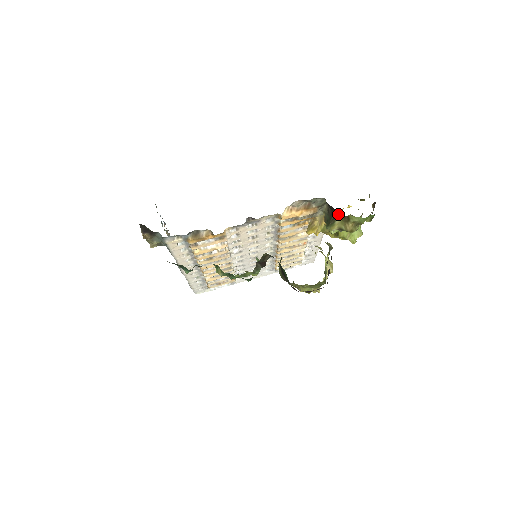
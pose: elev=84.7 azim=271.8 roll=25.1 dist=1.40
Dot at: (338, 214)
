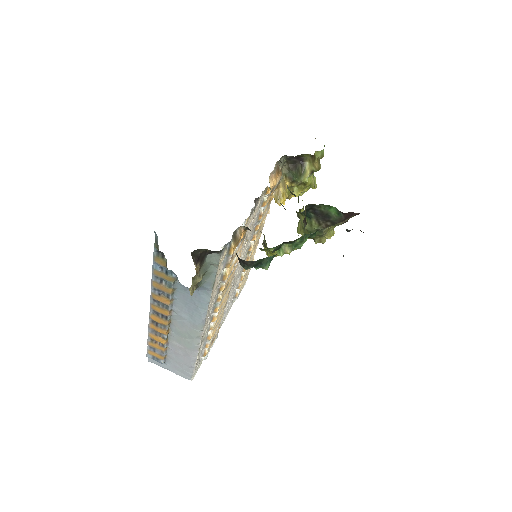
Dot at: (305, 159)
